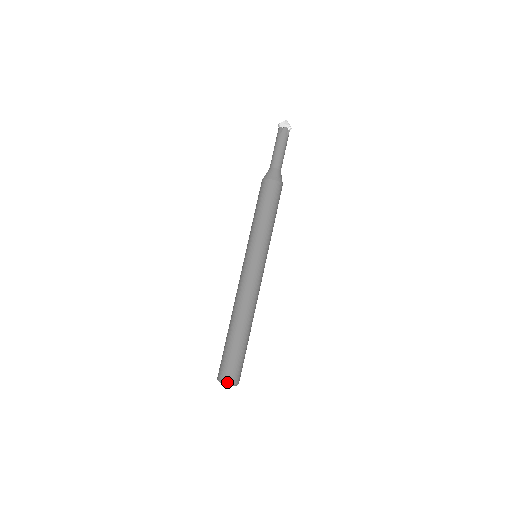
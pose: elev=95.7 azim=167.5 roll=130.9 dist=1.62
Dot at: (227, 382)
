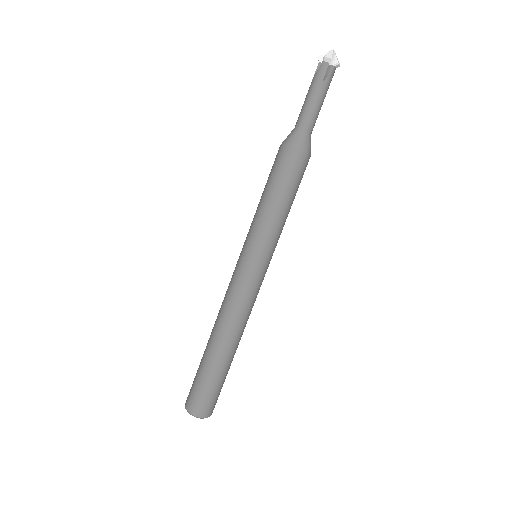
Dot at: (208, 416)
